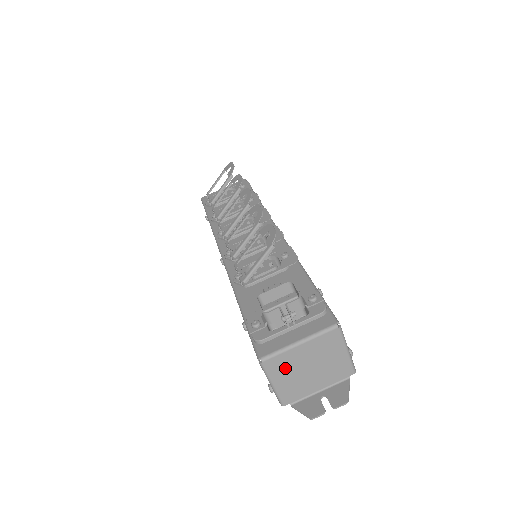
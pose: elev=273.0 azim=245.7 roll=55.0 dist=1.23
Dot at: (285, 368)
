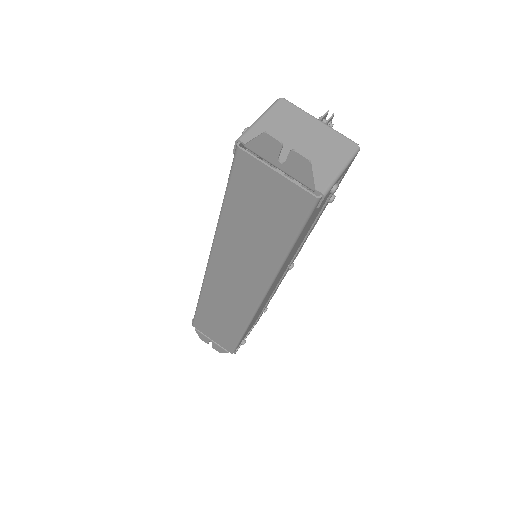
Dot at: (287, 120)
